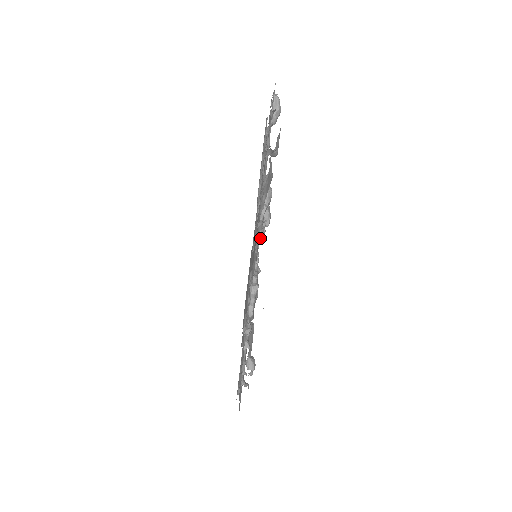
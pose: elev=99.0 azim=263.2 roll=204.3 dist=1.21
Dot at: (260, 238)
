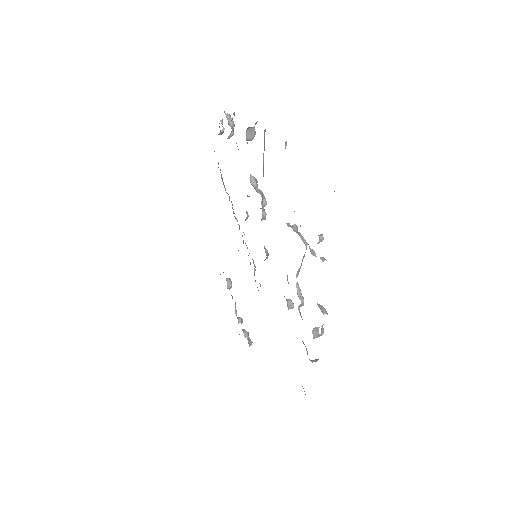
Dot at: (265, 213)
